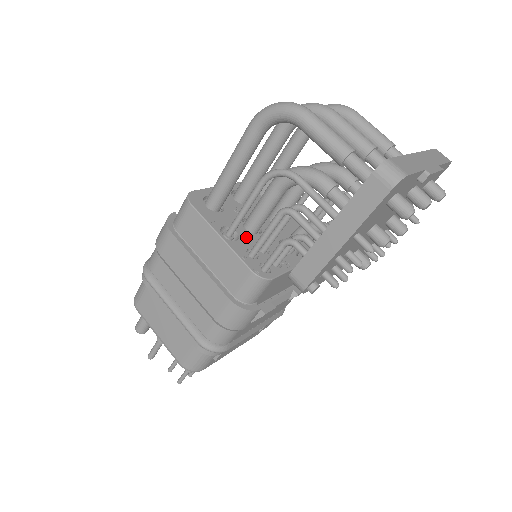
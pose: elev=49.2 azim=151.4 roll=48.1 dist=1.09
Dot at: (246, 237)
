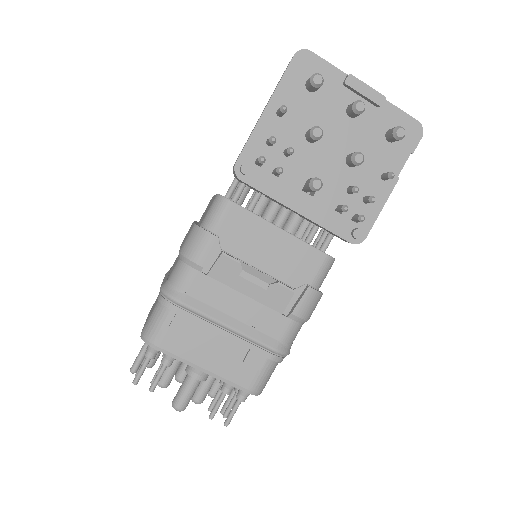
Dot at: occluded
